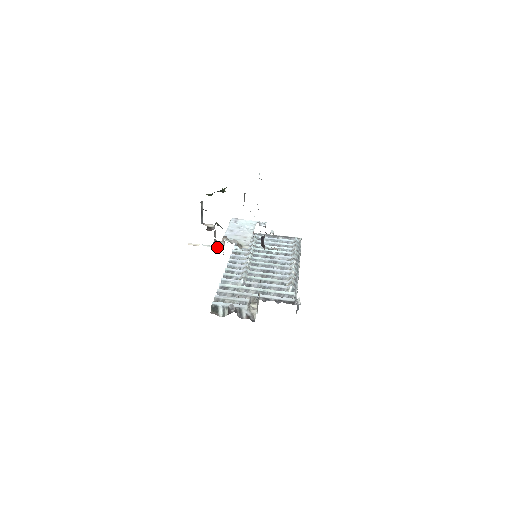
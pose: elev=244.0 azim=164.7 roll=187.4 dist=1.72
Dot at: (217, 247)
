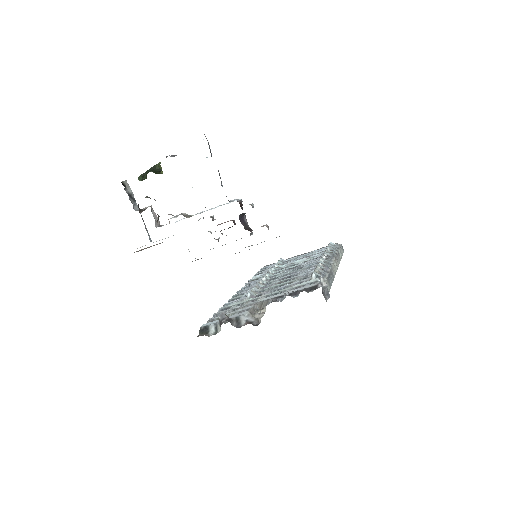
Dot at: occluded
